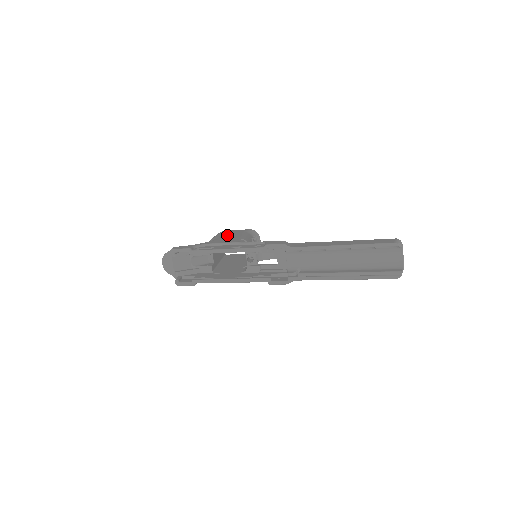
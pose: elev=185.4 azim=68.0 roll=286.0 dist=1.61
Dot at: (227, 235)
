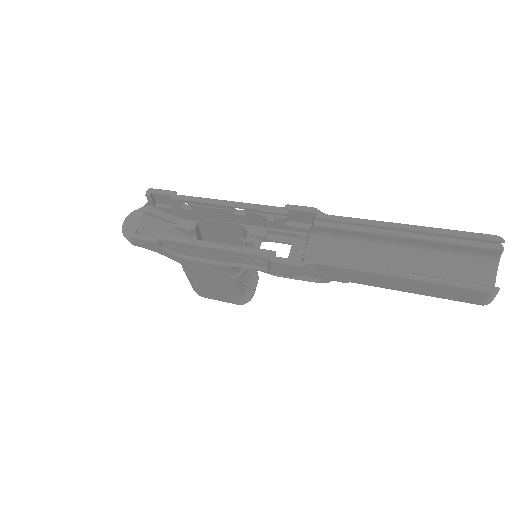
Dot at: occluded
